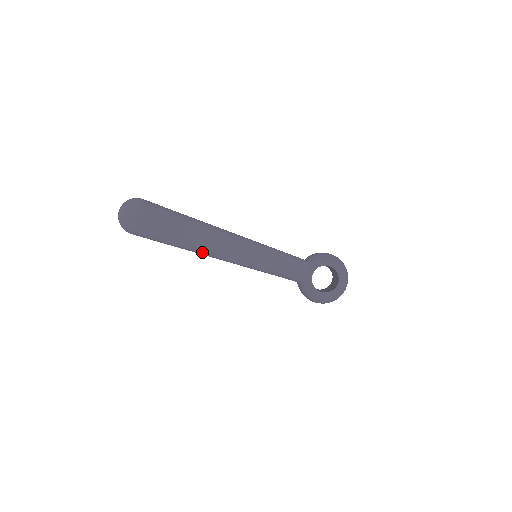
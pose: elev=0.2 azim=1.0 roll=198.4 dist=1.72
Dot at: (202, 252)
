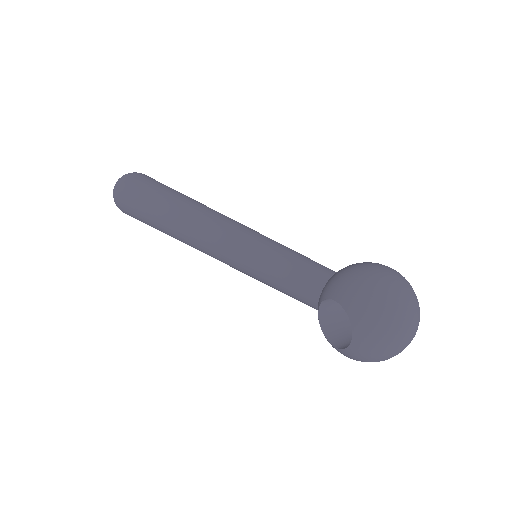
Dot at: occluded
